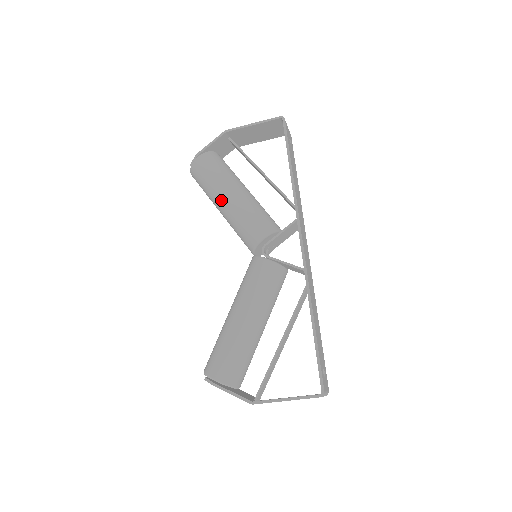
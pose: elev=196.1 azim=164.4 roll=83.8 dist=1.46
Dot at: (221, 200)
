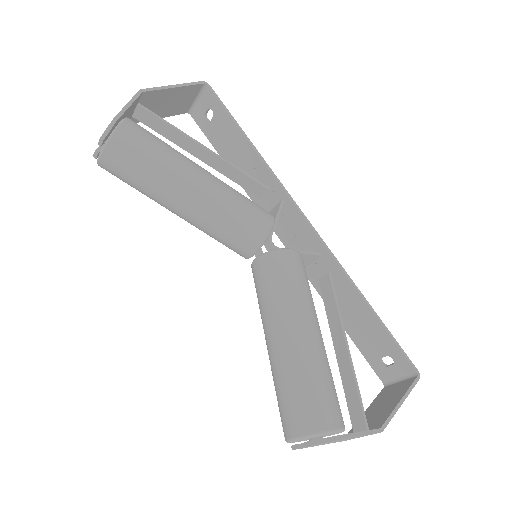
Dot at: (191, 184)
